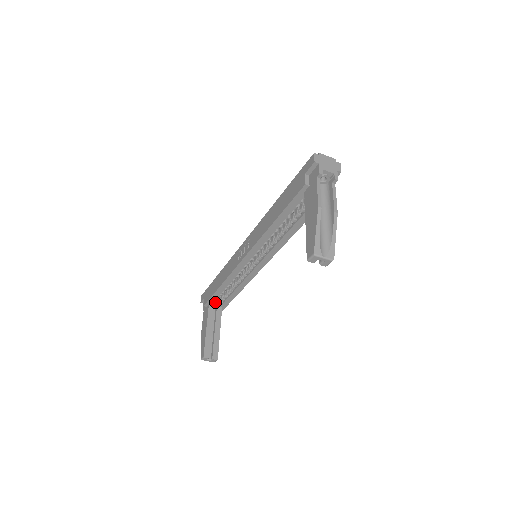
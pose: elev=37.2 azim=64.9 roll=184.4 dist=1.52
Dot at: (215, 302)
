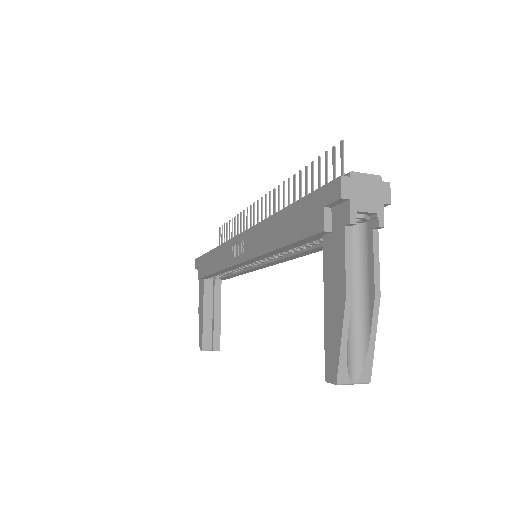
Dot at: occluded
